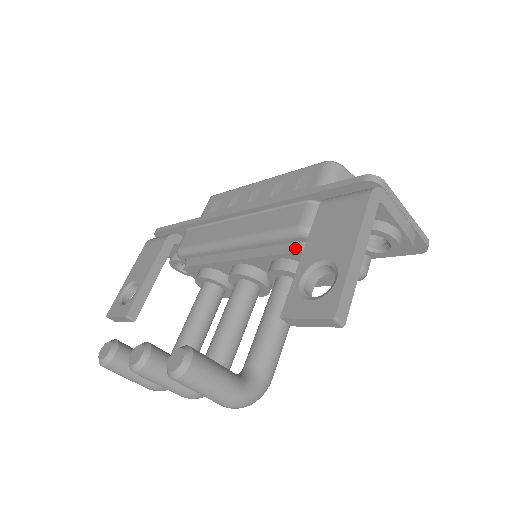
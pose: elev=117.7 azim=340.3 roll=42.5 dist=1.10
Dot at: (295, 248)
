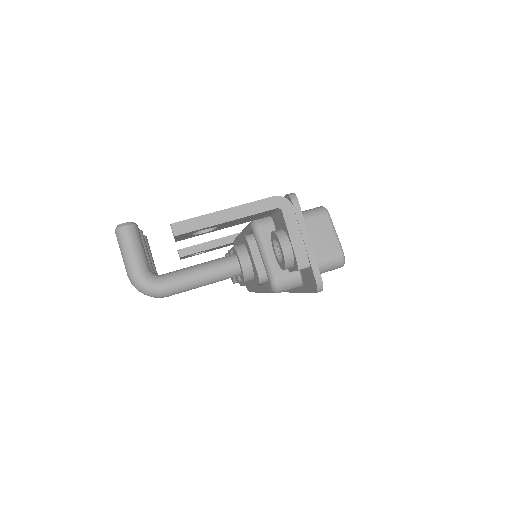
Dot at: occluded
